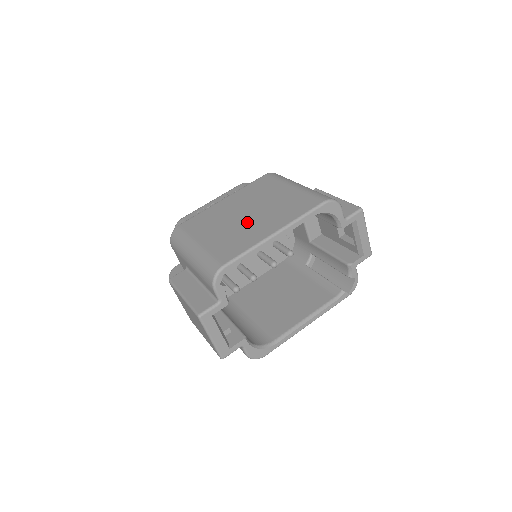
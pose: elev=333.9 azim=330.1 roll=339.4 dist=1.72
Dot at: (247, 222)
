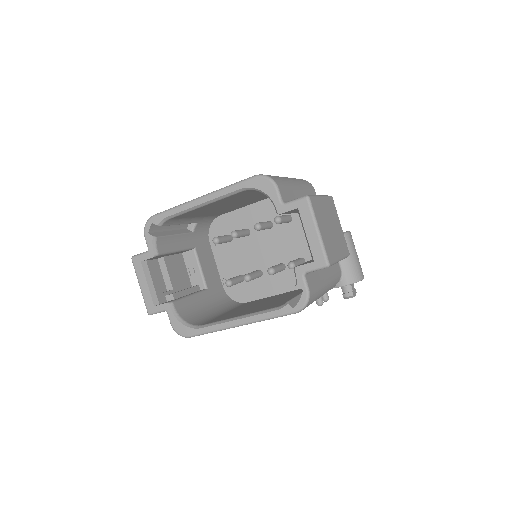
Dot at: occluded
